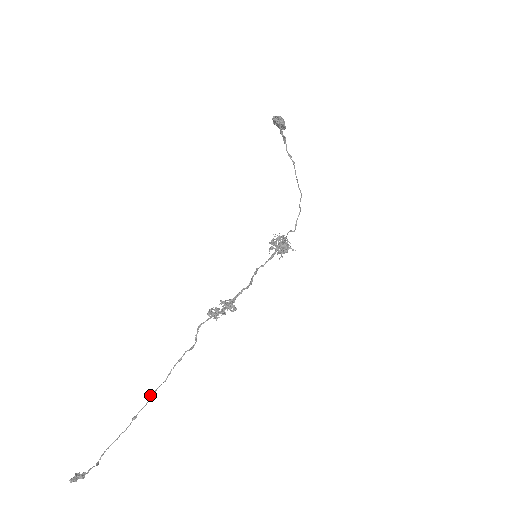
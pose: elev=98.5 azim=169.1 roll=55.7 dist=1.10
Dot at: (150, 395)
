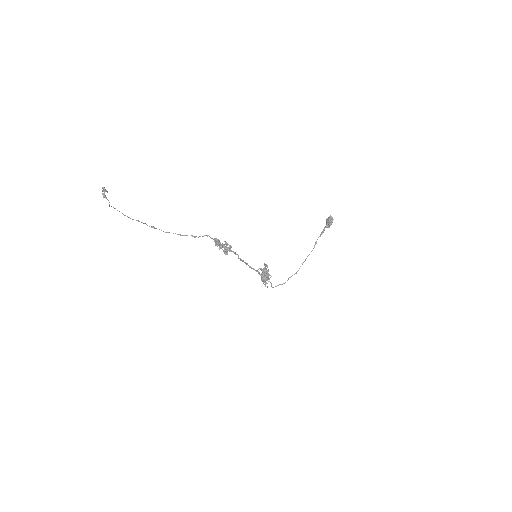
Dot at: occluded
